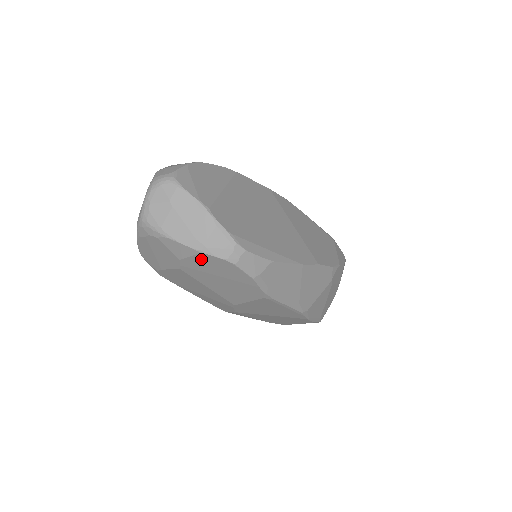
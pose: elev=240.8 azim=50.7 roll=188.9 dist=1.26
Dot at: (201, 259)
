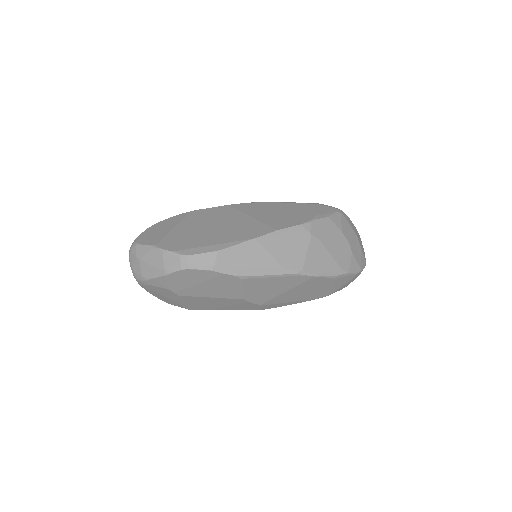
Dot at: (173, 280)
